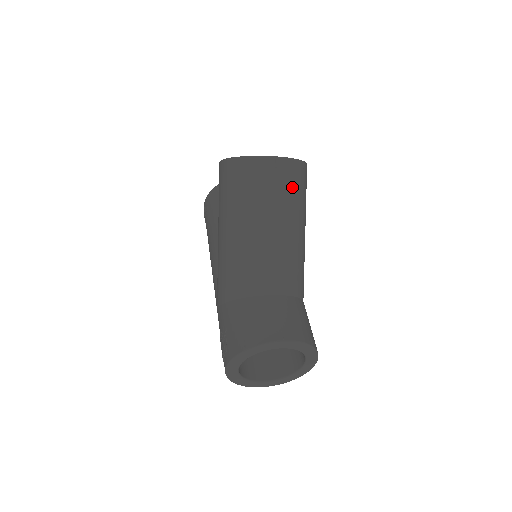
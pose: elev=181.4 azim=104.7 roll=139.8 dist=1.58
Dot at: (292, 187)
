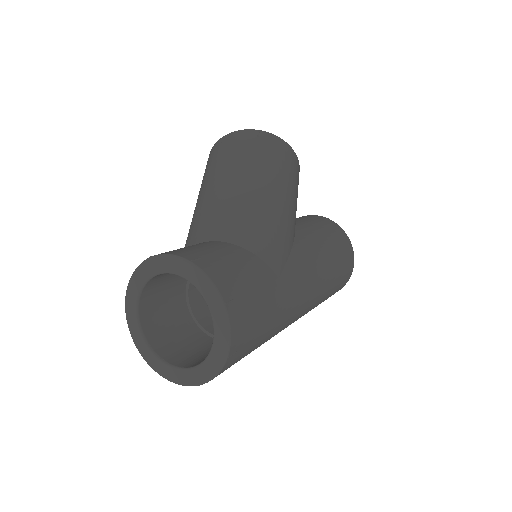
Dot at: (237, 149)
